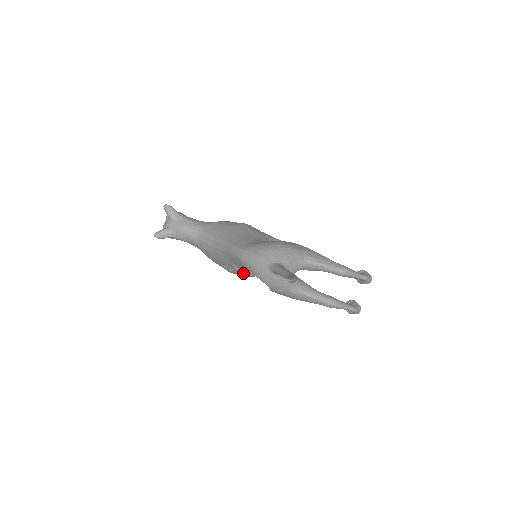
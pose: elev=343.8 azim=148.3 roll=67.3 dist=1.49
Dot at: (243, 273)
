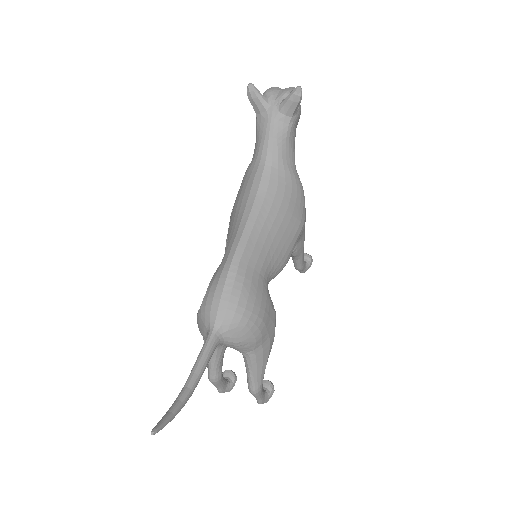
Dot at: occluded
